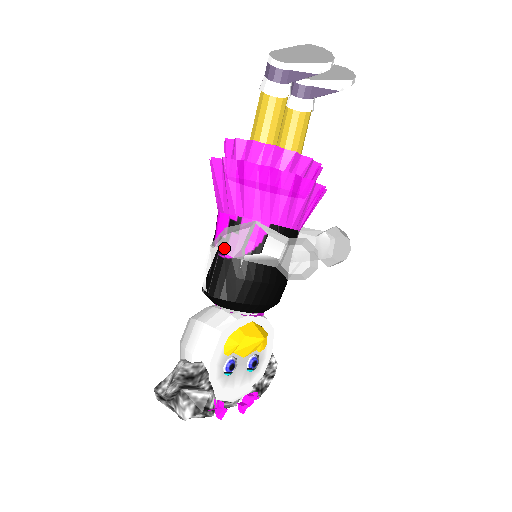
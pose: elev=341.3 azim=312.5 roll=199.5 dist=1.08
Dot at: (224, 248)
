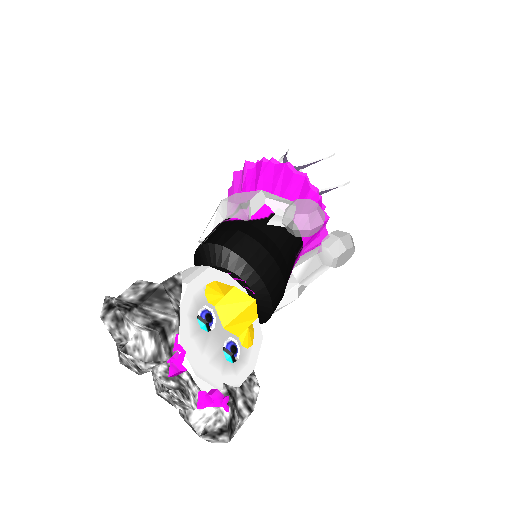
Dot at: (233, 200)
